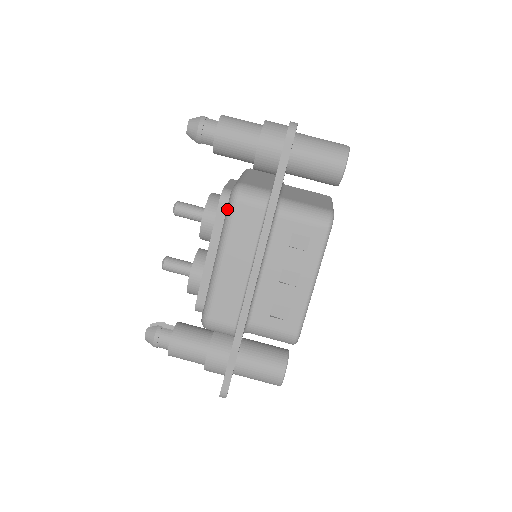
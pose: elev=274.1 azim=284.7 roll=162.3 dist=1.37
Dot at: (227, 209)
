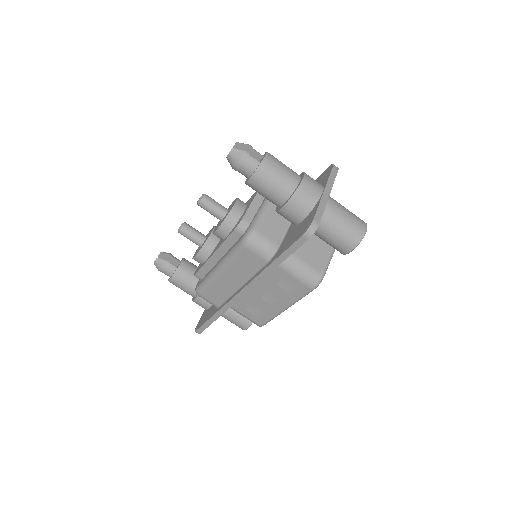
Dot at: (237, 245)
